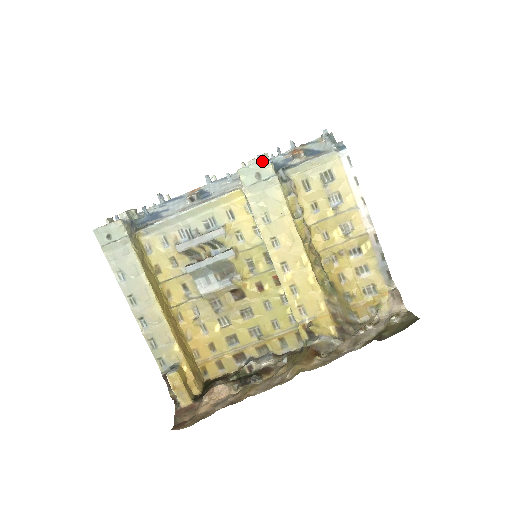
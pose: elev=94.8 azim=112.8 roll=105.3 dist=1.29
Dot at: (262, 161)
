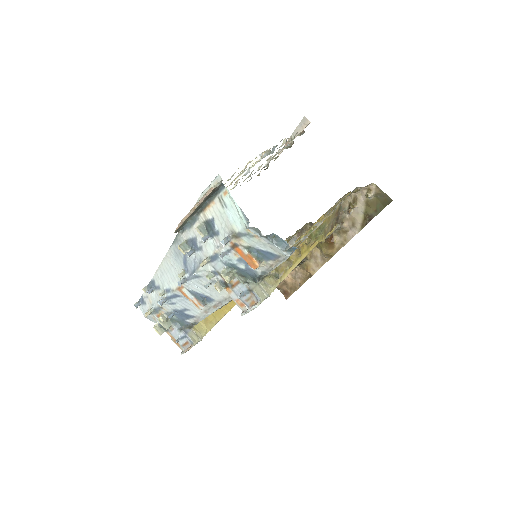
Dot at: occluded
